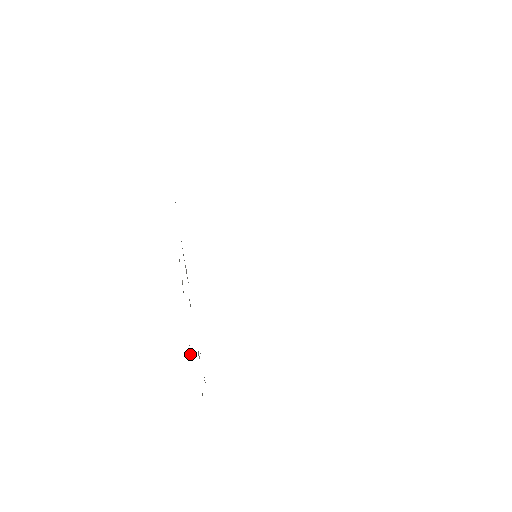
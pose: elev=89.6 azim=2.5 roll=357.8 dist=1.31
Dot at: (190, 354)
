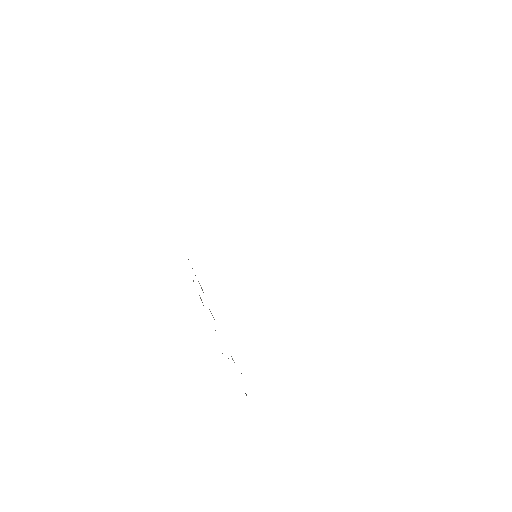
Dot at: occluded
